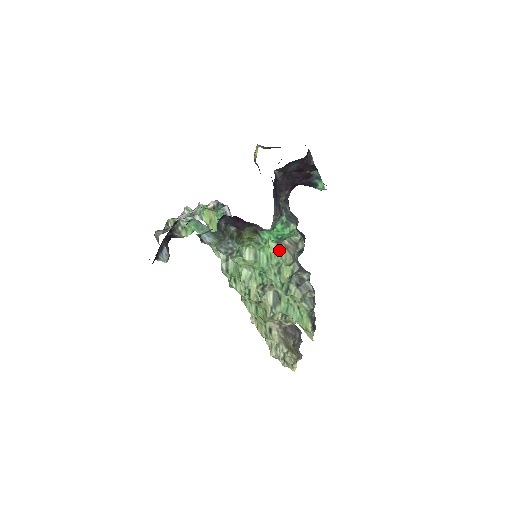
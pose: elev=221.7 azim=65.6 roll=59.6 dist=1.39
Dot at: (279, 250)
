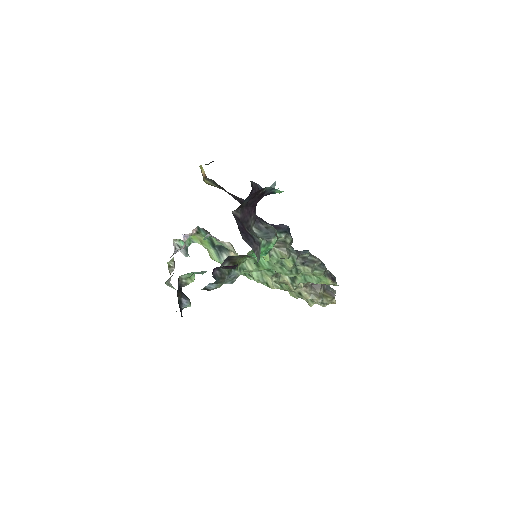
Dot at: (273, 253)
